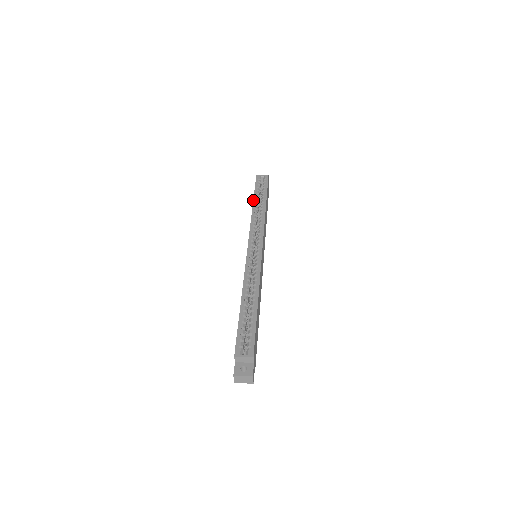
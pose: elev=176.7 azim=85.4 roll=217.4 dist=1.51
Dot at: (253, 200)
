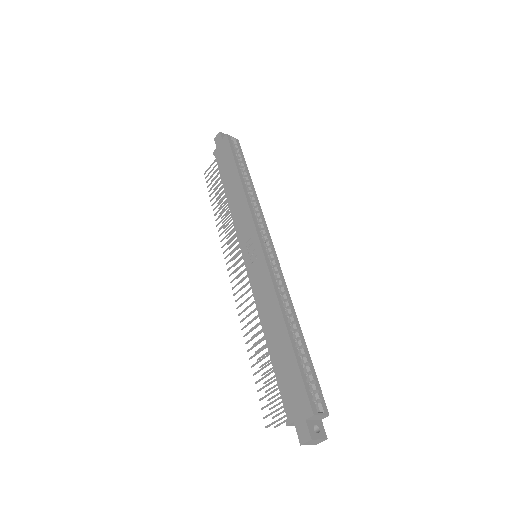
Dot at: (239, 173)
